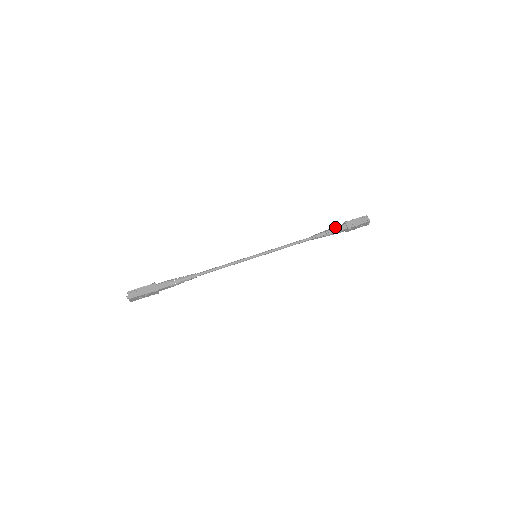
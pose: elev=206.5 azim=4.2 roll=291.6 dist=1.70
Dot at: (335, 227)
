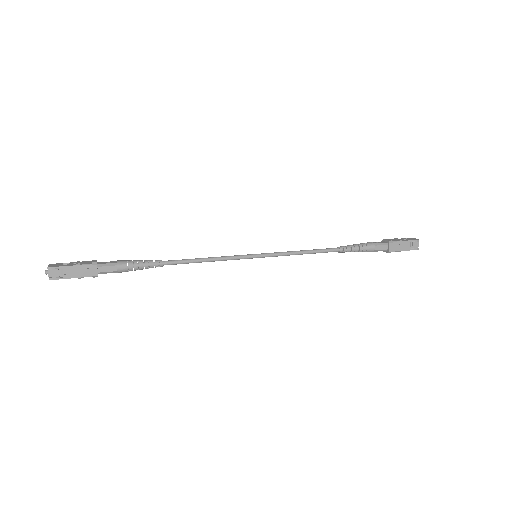
Dot at: (374, 245)
